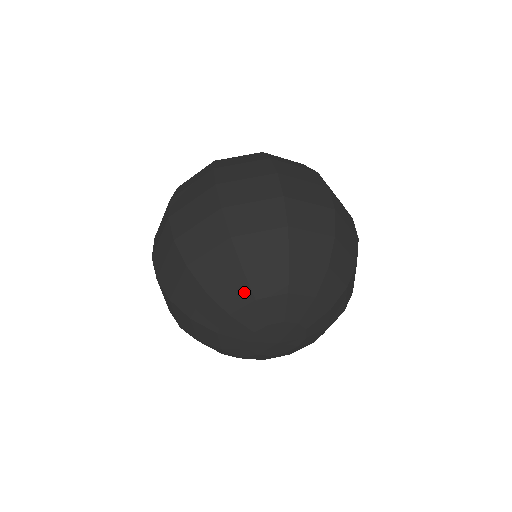
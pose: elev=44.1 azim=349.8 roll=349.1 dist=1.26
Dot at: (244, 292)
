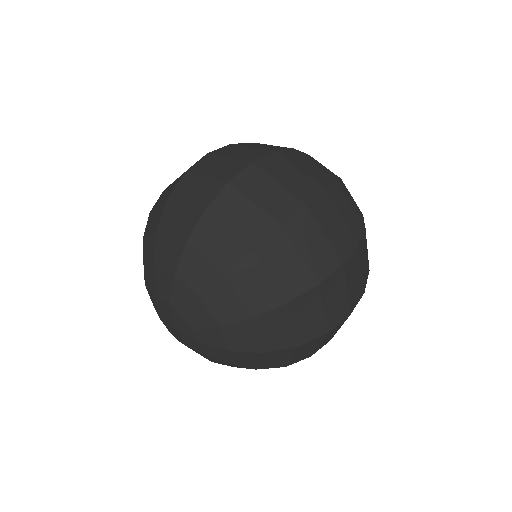
Dot at: (152, 253)
